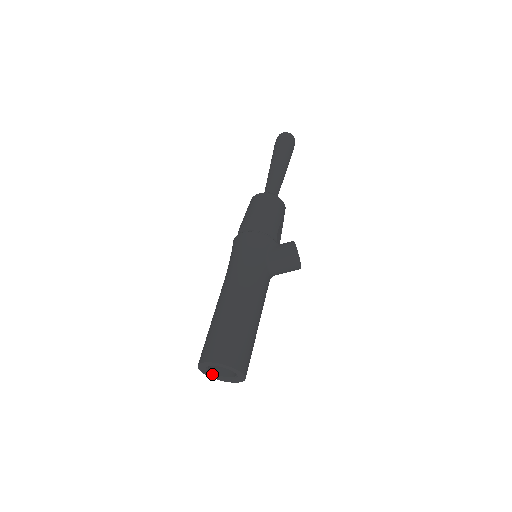
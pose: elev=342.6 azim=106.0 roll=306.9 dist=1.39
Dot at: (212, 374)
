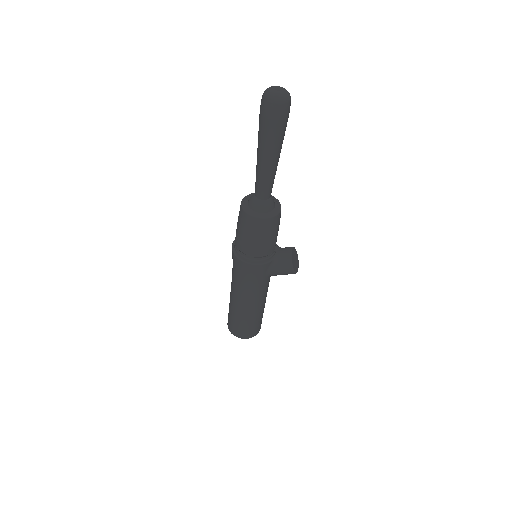
Dot at: occluded
